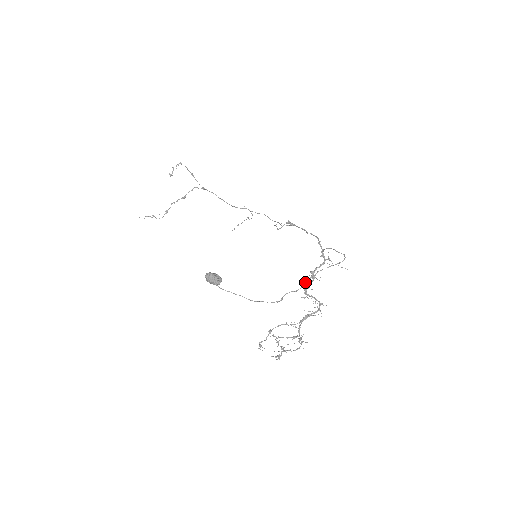
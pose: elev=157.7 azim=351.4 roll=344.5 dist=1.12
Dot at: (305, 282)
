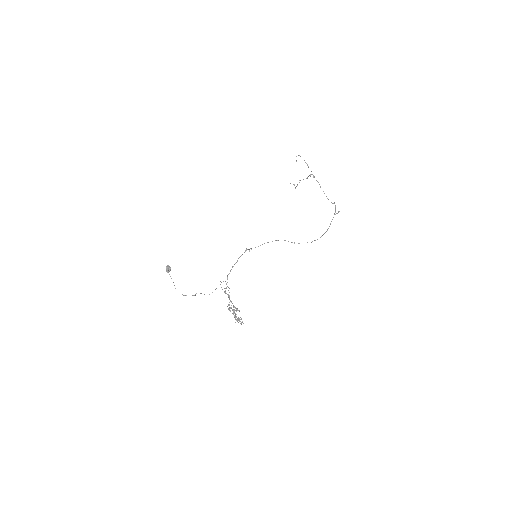
Dot at: occluded
